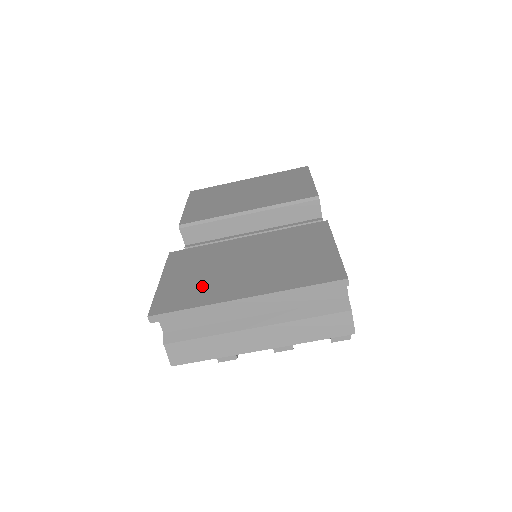
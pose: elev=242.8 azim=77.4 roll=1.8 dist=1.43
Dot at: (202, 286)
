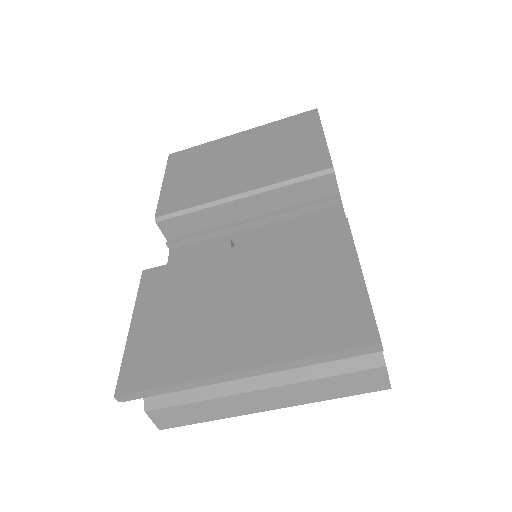
Dot at: (183, 342)
